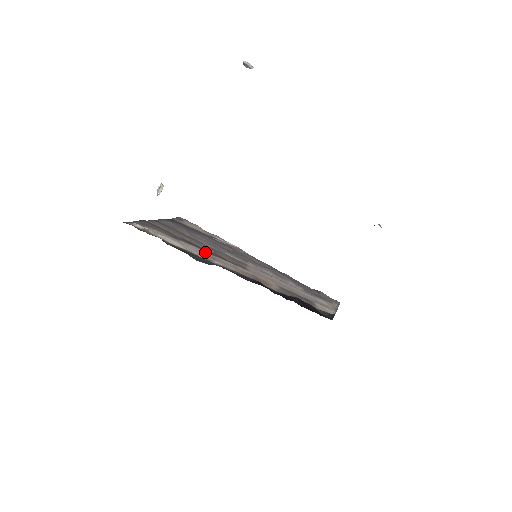
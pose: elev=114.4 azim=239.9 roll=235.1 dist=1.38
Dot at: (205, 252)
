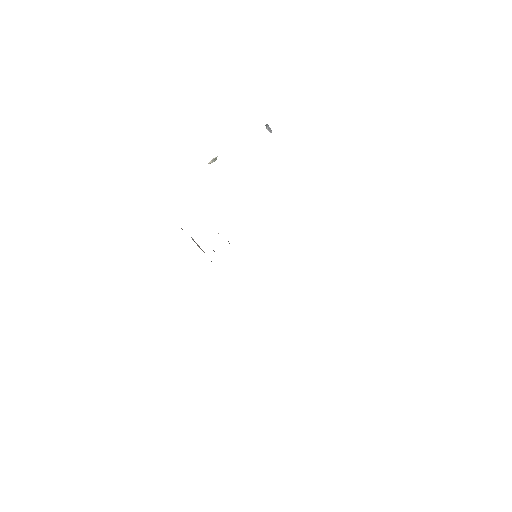
Dot at: occluded
